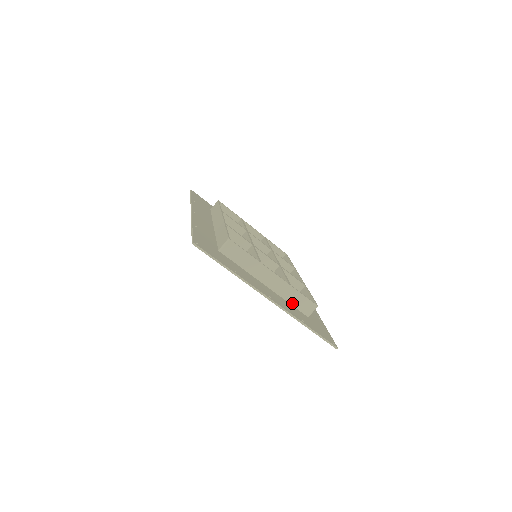
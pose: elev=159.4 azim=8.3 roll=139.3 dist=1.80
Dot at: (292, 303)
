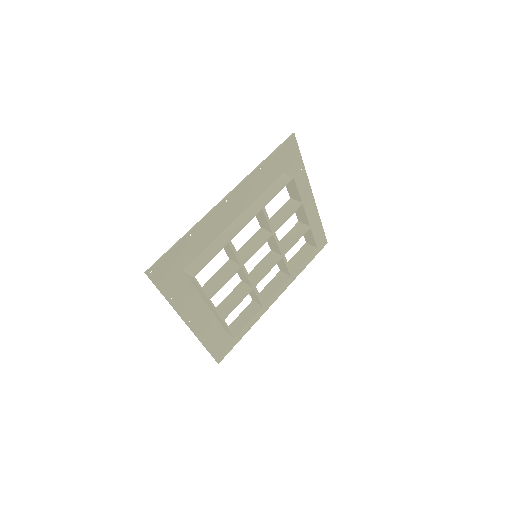
Dot at: (220, 322)
